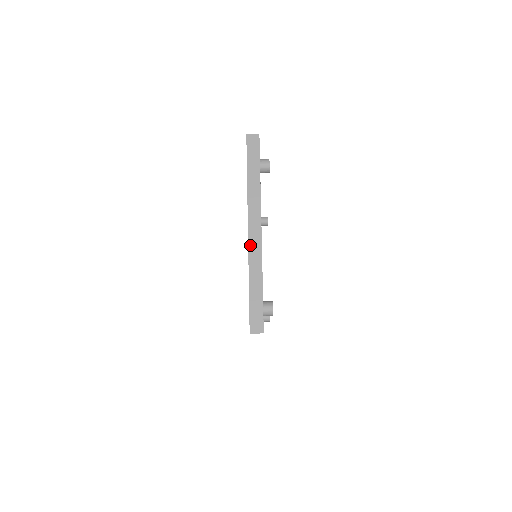
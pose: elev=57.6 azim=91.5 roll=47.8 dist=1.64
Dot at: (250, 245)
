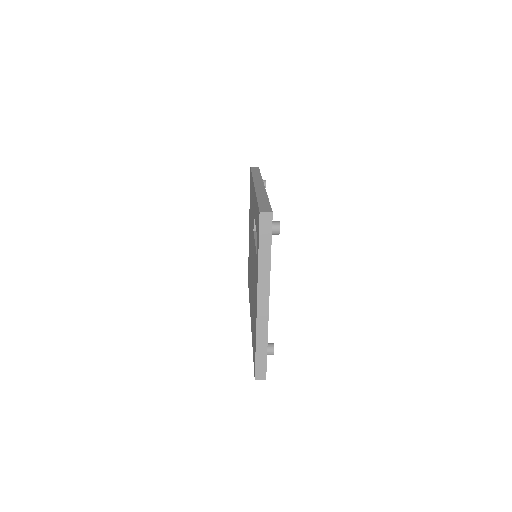
Dot at: (258, 314)
